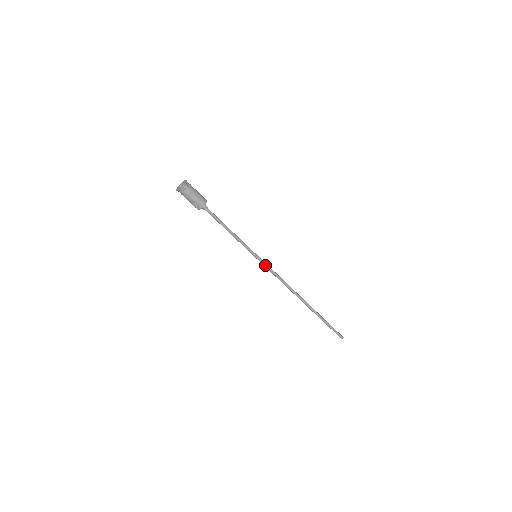
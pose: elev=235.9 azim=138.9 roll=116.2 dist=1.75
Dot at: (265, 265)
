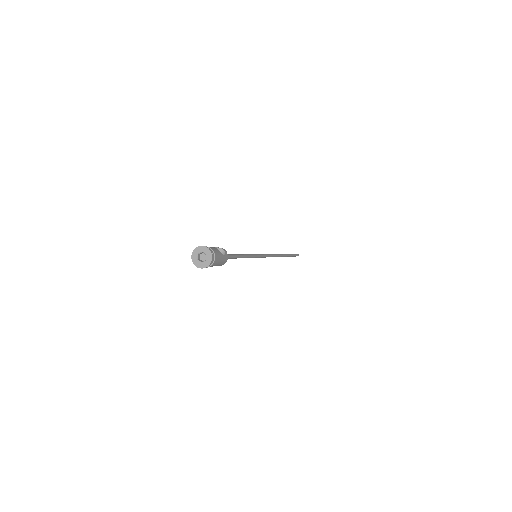
Dot at: (261, 257)
